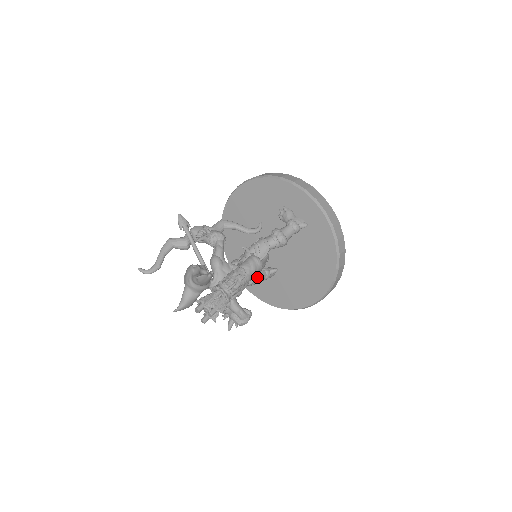
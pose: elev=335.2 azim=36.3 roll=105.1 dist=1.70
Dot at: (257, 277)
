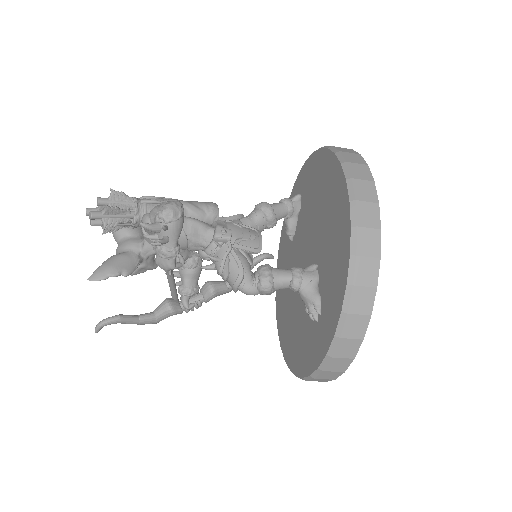
Dot at: (228, 229)
